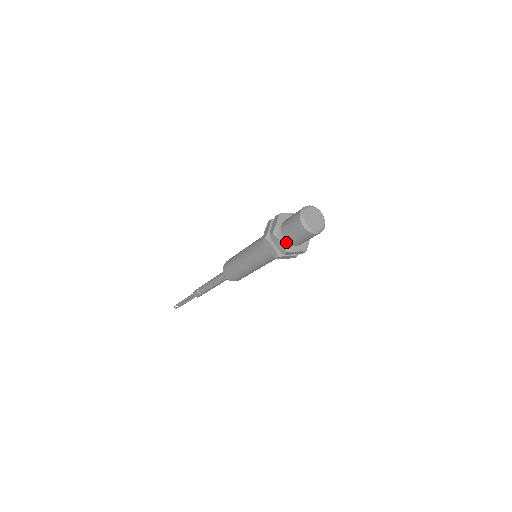
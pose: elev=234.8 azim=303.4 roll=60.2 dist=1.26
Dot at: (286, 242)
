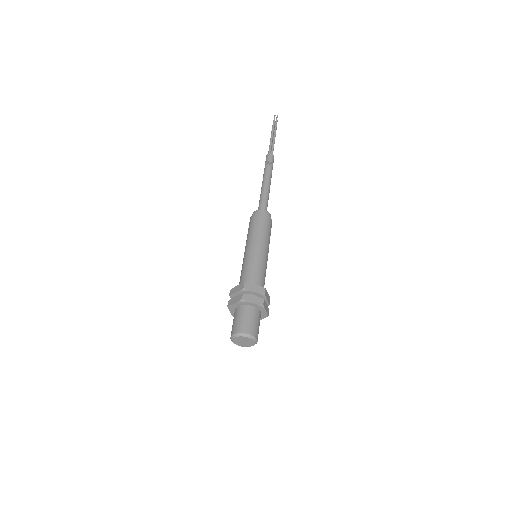
Dot at: occluded
